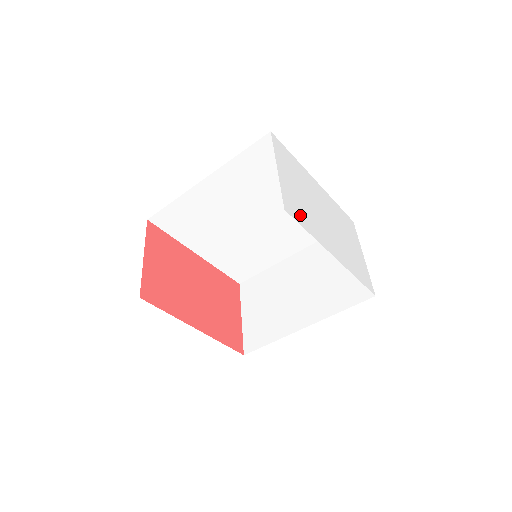
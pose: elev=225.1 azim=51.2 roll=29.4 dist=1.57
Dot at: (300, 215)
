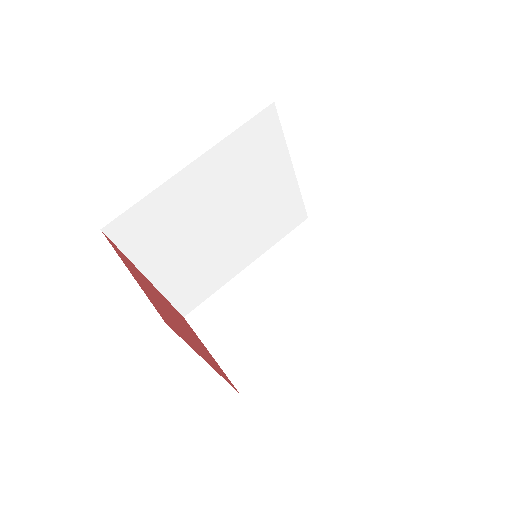
Dot at: occluded
